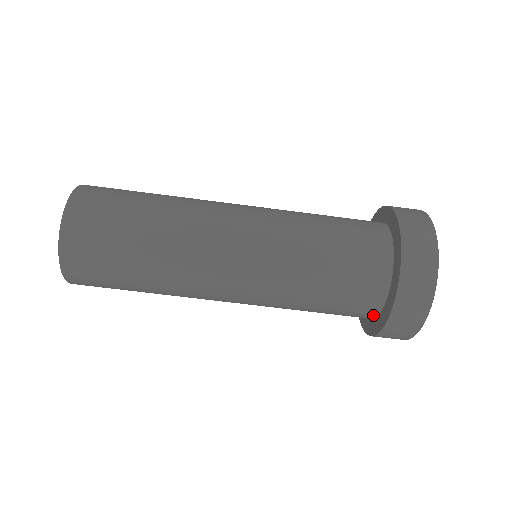
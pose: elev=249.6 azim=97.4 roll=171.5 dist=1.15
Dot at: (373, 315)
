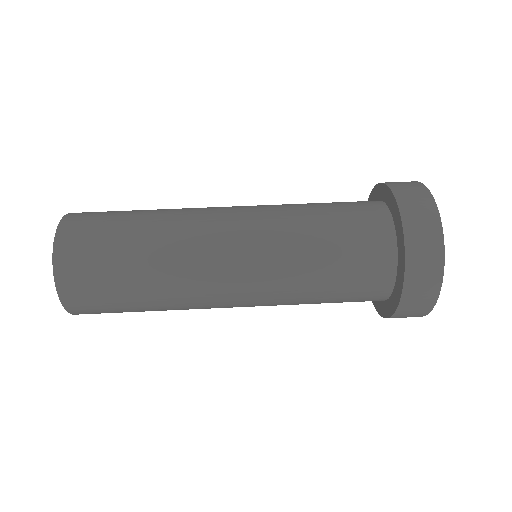
Dot at: (391, 272)
